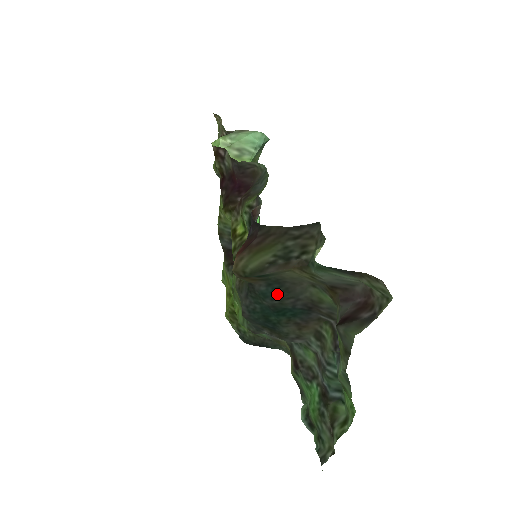
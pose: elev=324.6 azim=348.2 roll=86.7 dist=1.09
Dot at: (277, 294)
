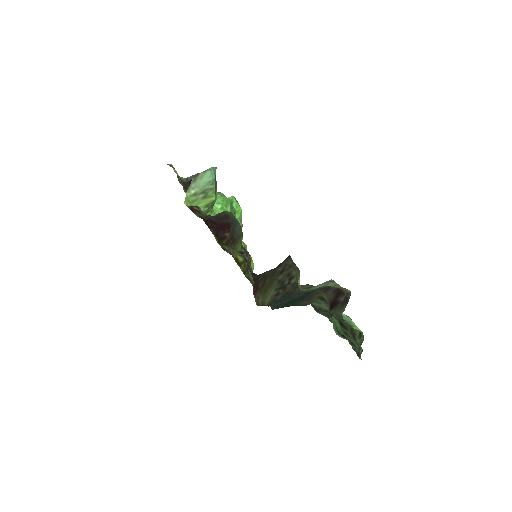
Dot at: (287, 297)
